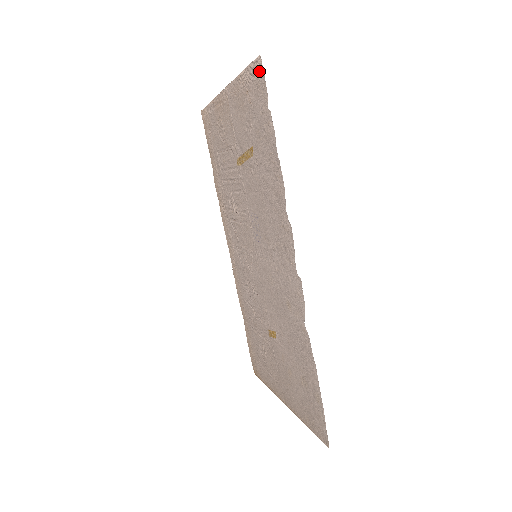
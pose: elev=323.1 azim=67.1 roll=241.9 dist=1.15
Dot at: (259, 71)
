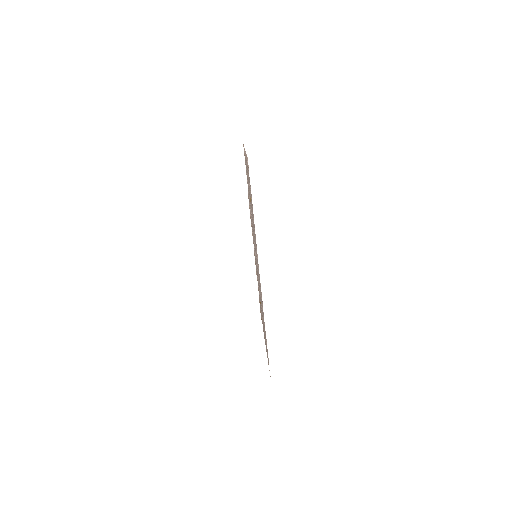
Dot at: (248, 166)
